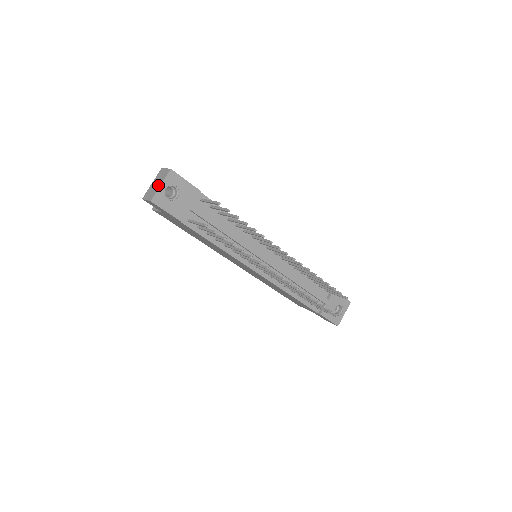
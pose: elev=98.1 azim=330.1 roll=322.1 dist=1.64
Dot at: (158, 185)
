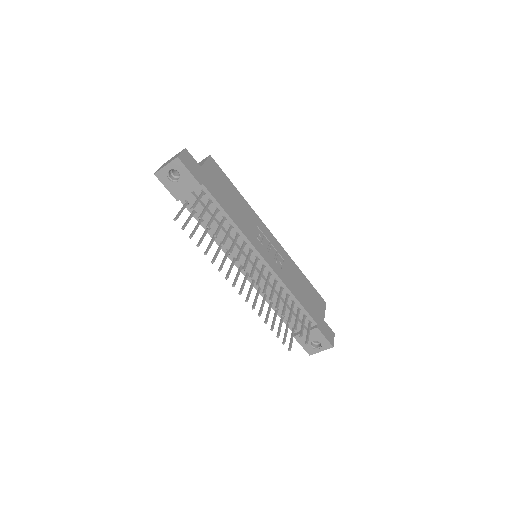
Dot at: (166, 164)
